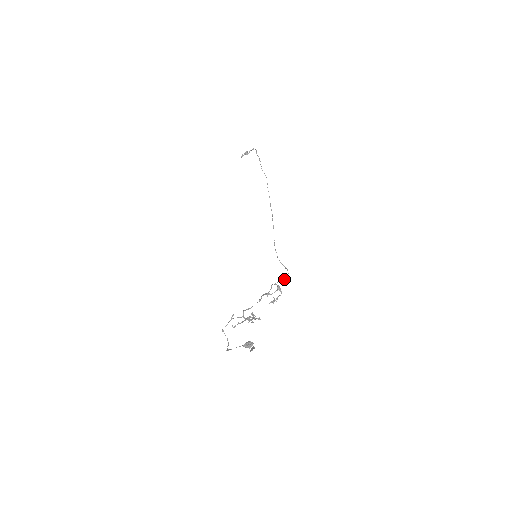
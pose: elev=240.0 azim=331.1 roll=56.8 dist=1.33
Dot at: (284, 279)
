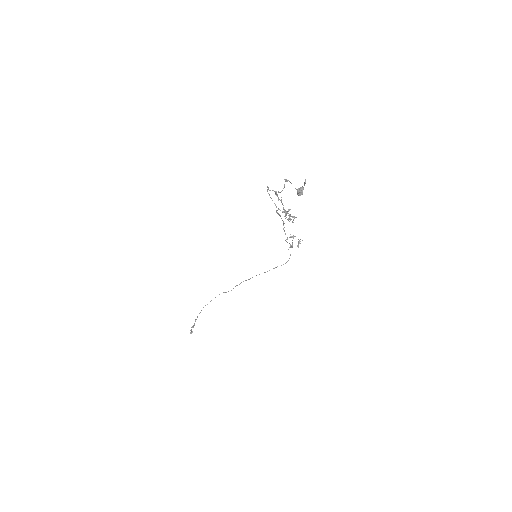
Dot at: (292, 246)
